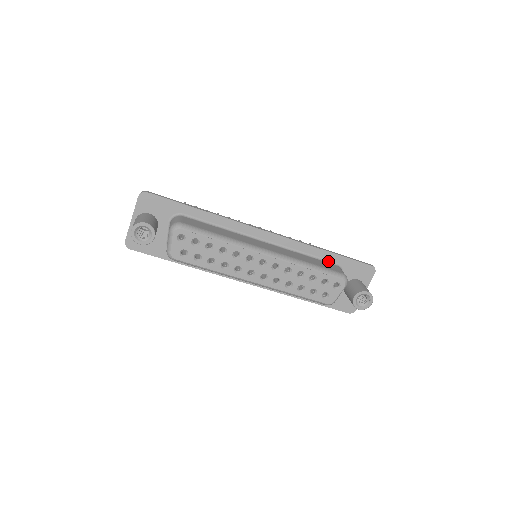
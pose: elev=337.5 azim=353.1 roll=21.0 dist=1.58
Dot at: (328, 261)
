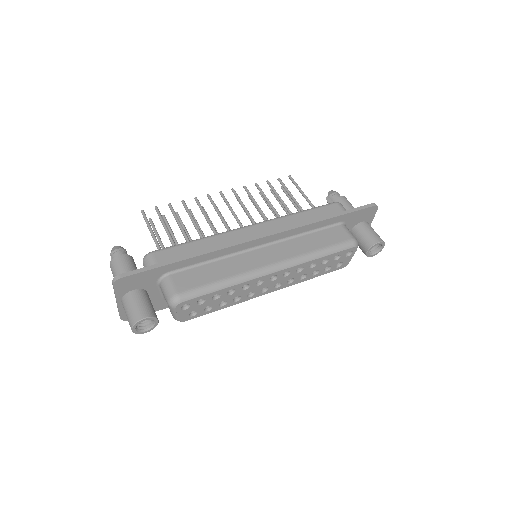
Dot at: (330, 225)
